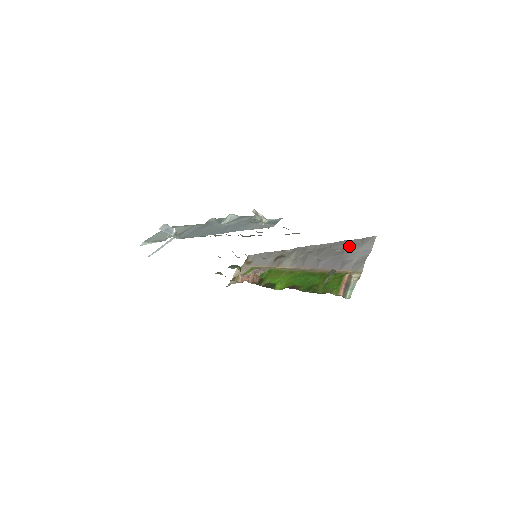
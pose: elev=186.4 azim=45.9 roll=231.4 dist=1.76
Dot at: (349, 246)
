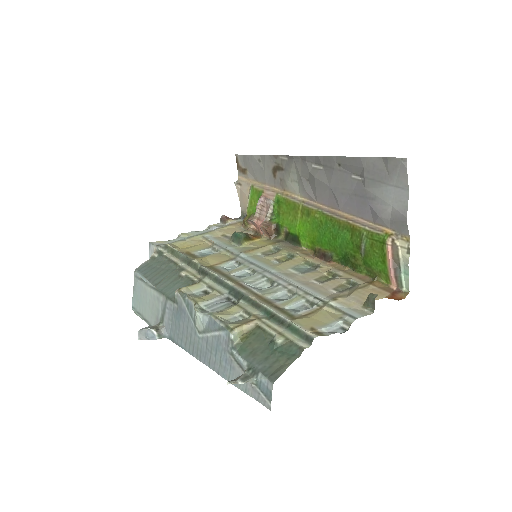
Dot at: (368, 174)
